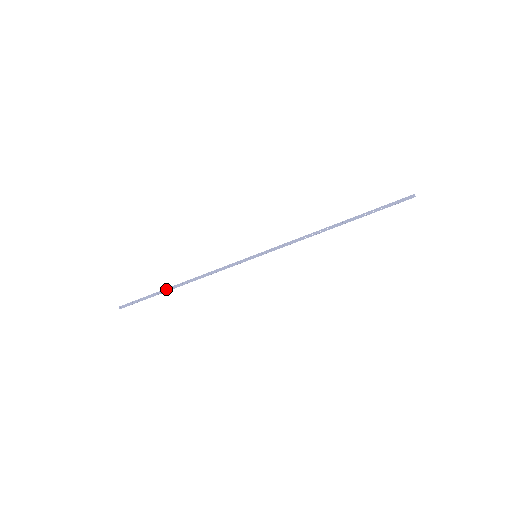
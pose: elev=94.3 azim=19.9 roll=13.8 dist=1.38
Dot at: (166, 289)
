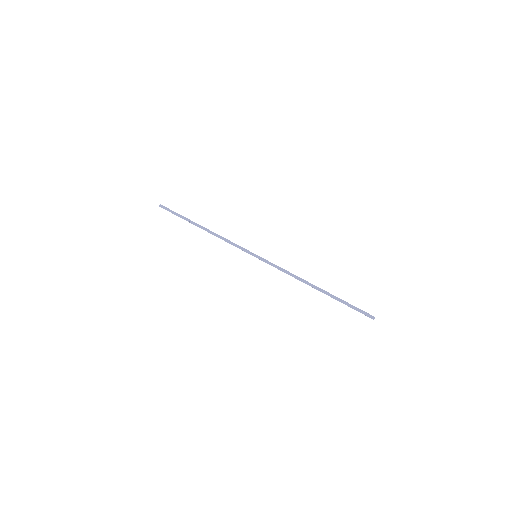
Dot at: (192, 222)
